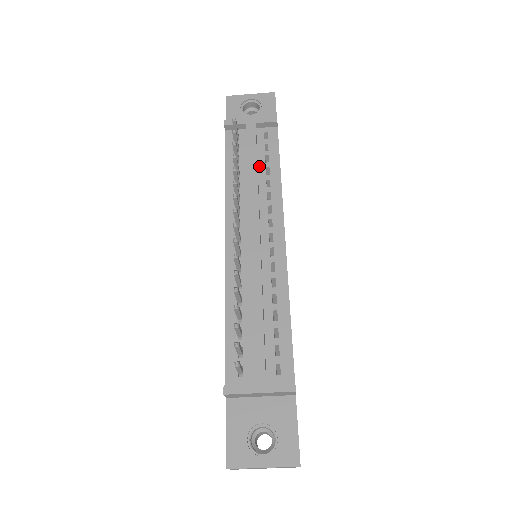
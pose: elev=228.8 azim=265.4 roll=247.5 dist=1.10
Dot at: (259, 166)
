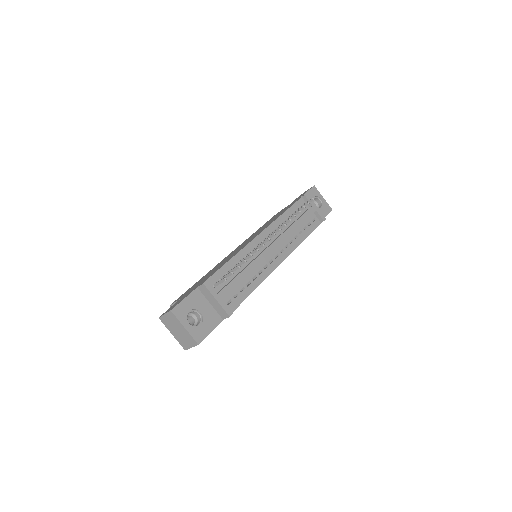
Dot at: (300, 227)
